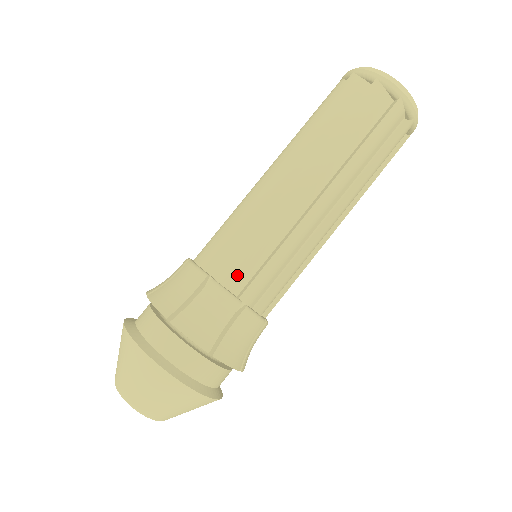
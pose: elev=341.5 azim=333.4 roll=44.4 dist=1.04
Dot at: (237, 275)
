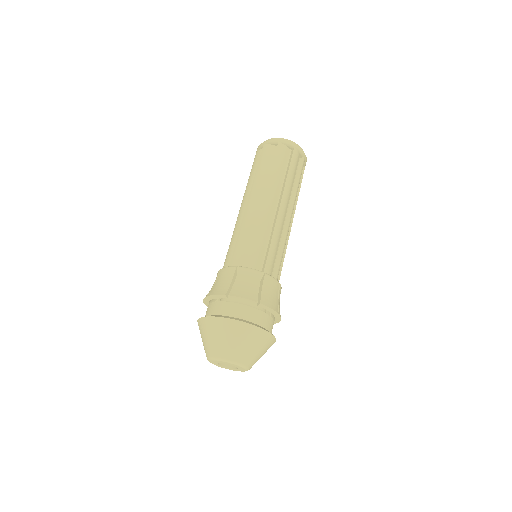
Dot at: (271, 268)
